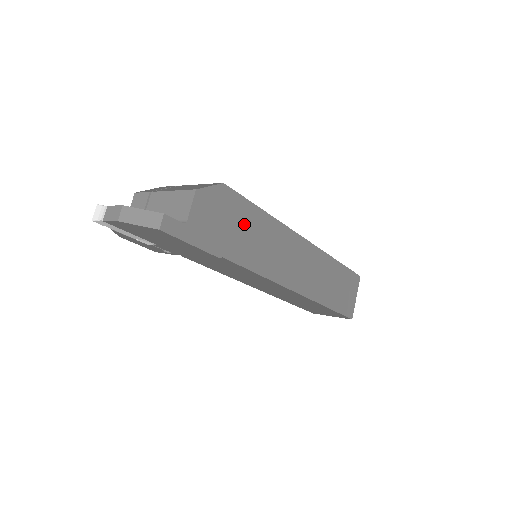
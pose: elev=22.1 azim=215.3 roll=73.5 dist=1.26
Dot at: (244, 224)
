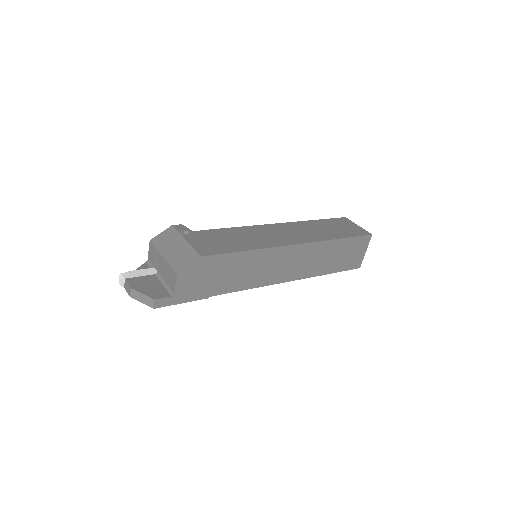
Dot at: (227, 269)
